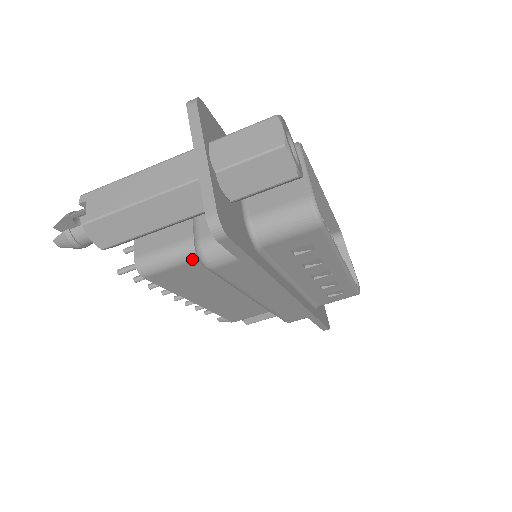
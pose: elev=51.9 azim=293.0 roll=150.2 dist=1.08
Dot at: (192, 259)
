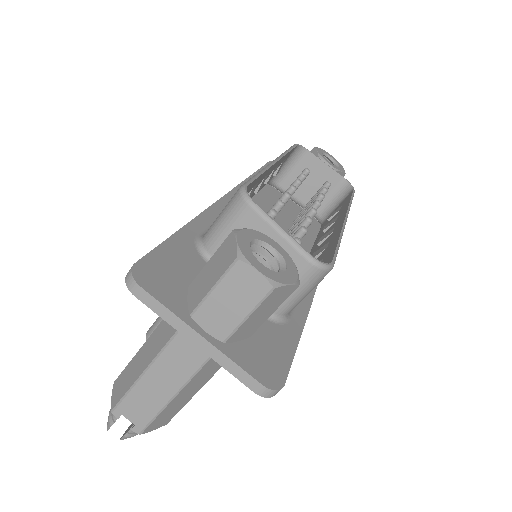
Dot at: occluded
